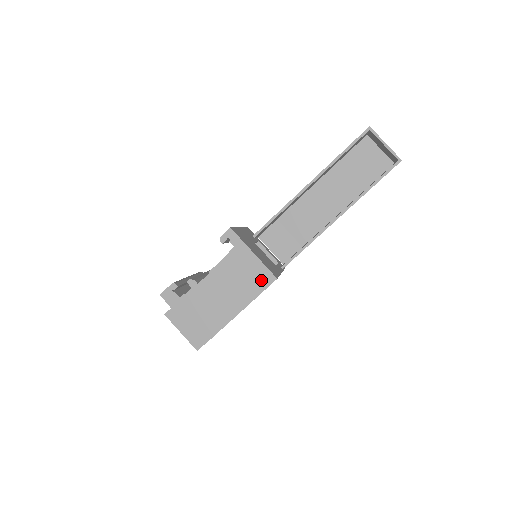
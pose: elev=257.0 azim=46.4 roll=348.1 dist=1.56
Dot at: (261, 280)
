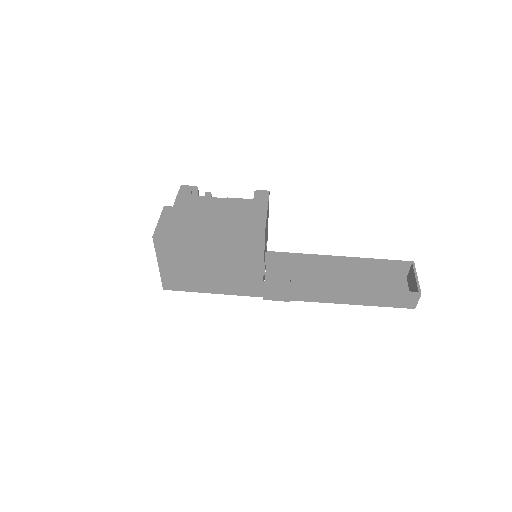
Dot at: (253, 224)
